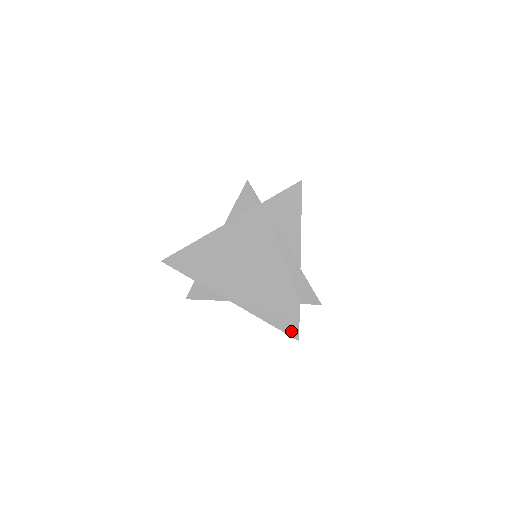
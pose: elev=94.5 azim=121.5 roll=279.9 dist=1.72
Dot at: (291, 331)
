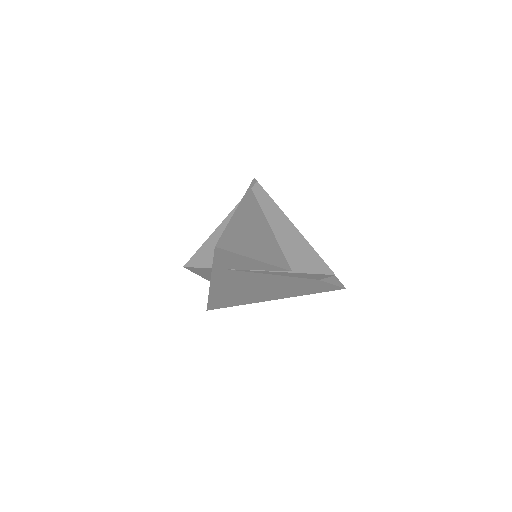
Dot at: (333, 289)
